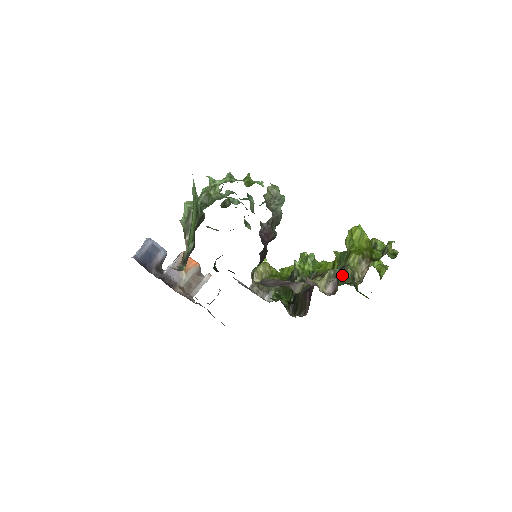
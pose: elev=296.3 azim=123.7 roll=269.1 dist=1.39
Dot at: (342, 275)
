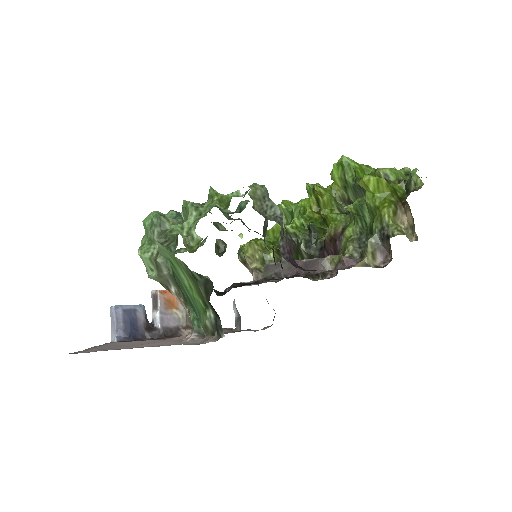
Dot at: (334, 206)
